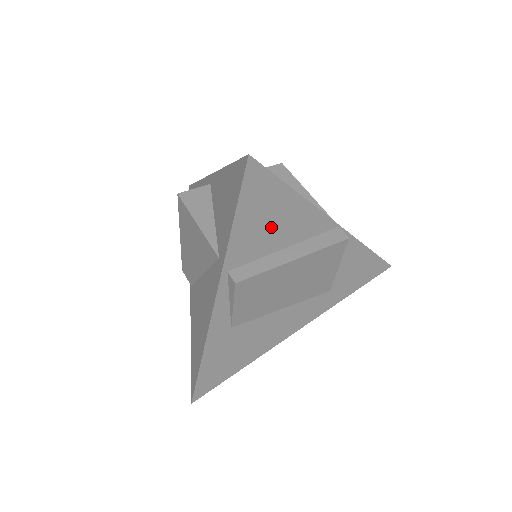
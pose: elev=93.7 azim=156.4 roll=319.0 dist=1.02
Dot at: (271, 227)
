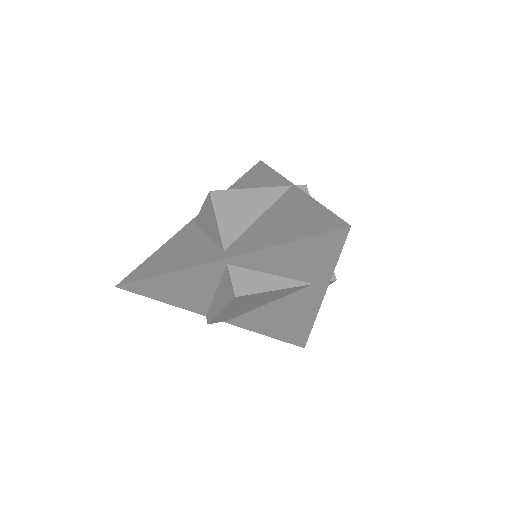
Dot at: occluded
